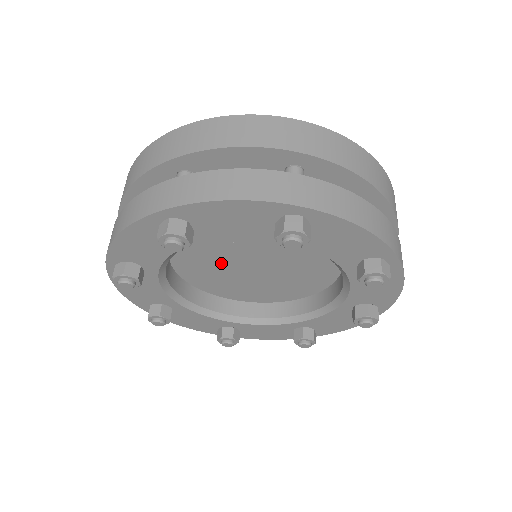
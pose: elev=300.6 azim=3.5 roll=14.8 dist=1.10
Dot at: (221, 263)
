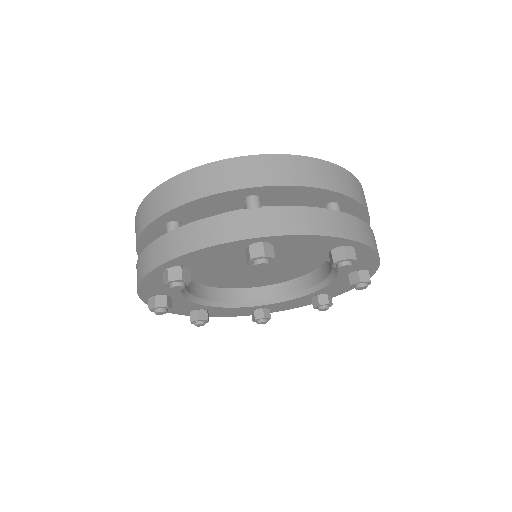
Dot at: (230, 270)
